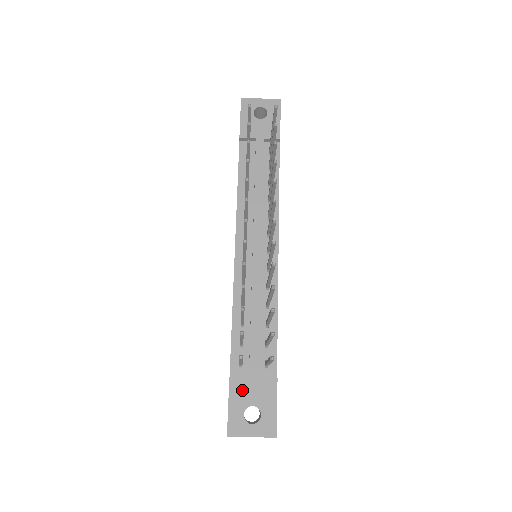
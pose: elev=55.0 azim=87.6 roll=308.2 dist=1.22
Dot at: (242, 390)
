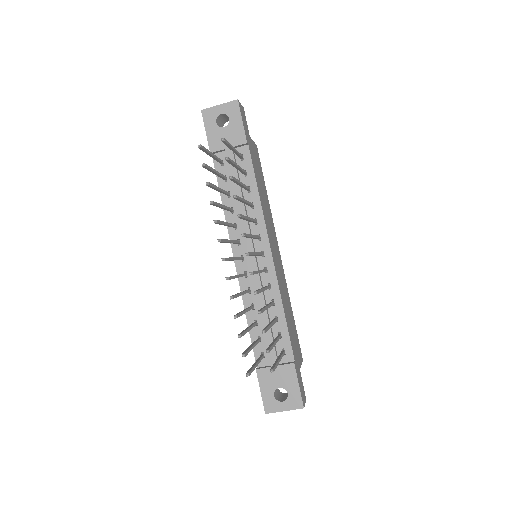
Dot at: (268, 377)
